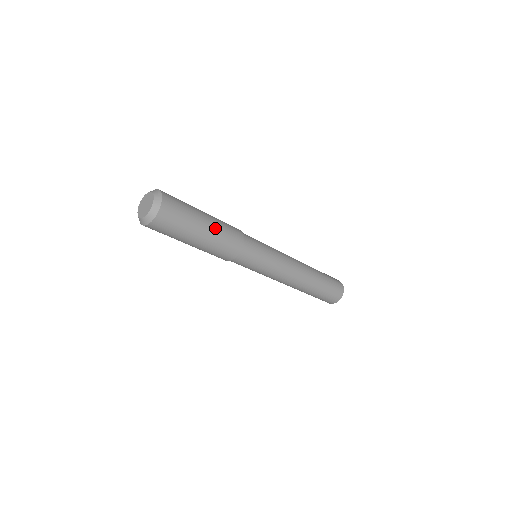
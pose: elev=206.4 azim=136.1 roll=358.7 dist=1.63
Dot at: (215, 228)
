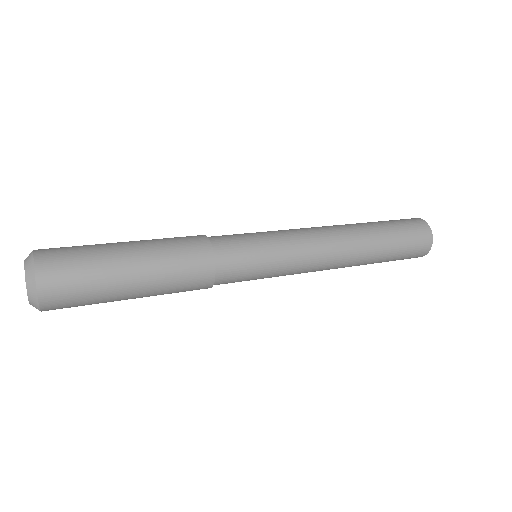
Dot at: (150, 252)
